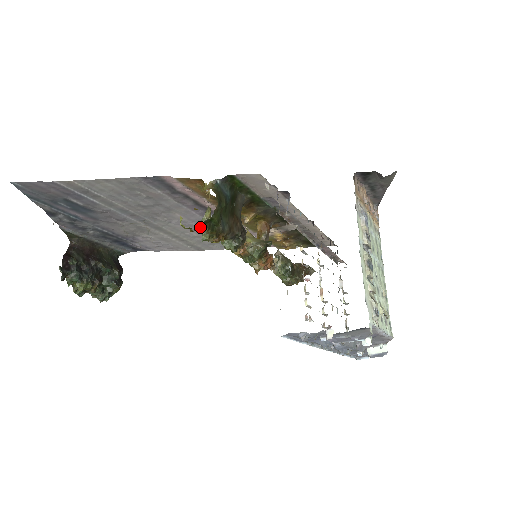
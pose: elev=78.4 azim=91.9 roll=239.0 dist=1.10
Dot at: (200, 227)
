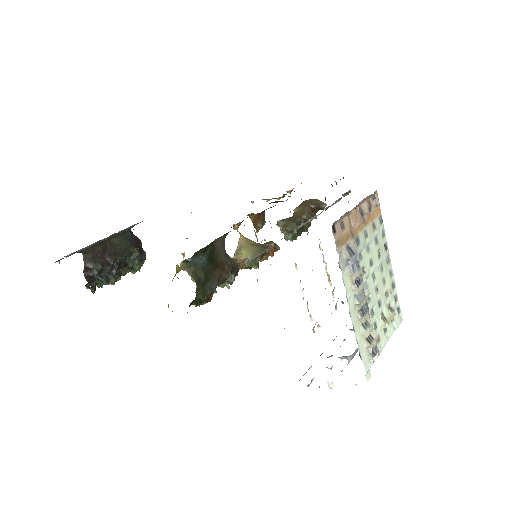
Dot at: occluded
